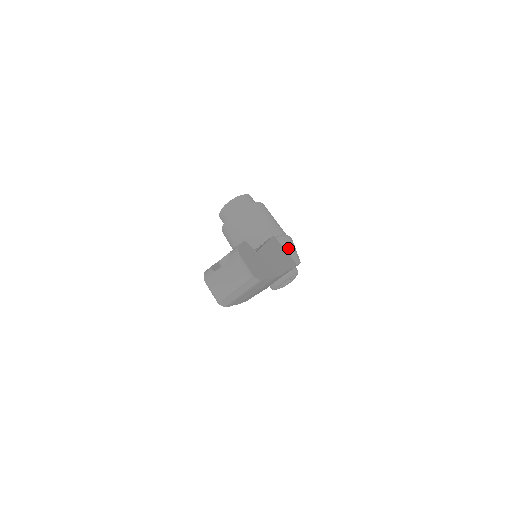
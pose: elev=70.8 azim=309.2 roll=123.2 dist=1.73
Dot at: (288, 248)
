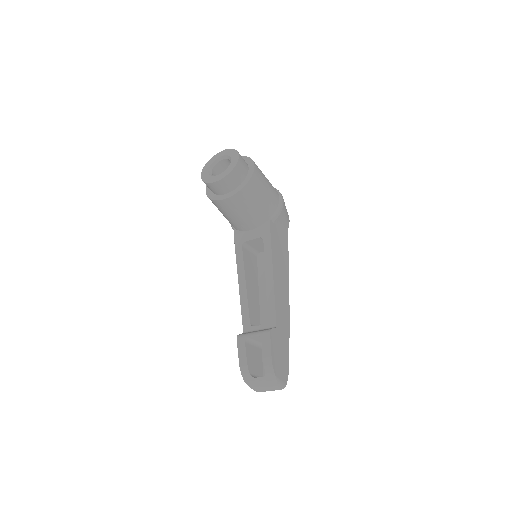
Dot at: (281, 222)
